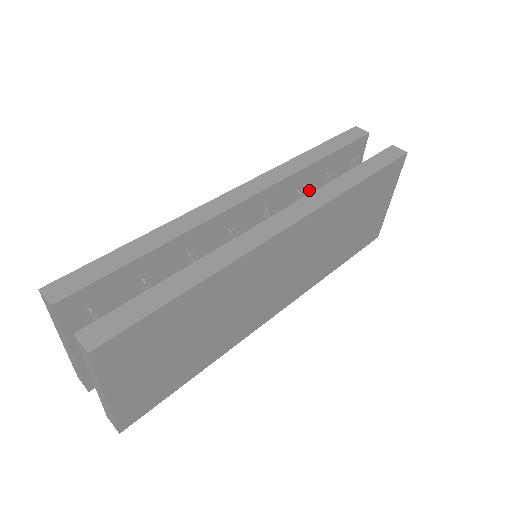
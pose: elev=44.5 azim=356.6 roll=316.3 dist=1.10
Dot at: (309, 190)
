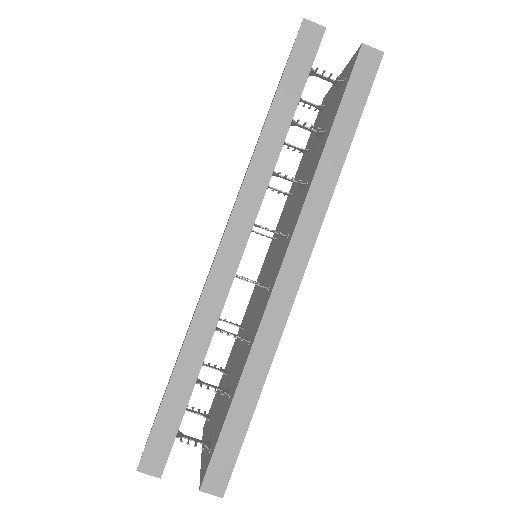
Dot at: occluded
